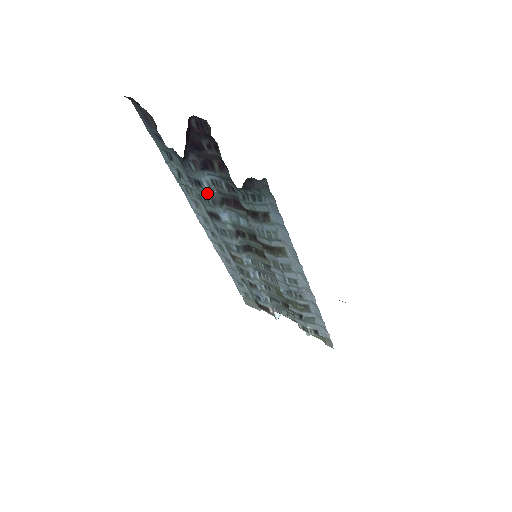
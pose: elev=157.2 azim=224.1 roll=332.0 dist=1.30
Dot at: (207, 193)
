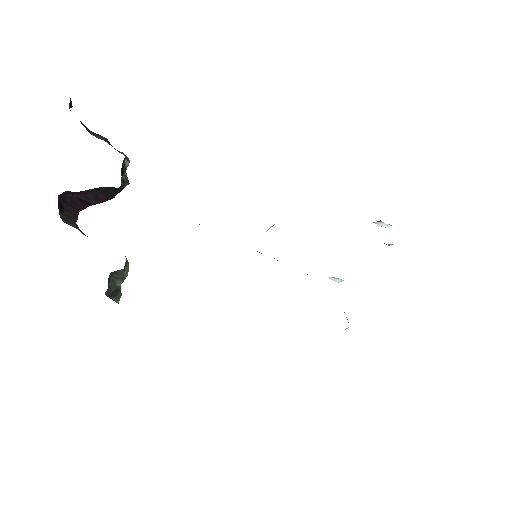
Dot at: occluded
